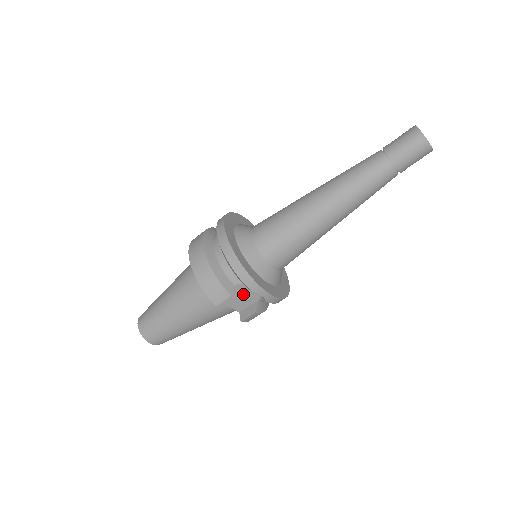
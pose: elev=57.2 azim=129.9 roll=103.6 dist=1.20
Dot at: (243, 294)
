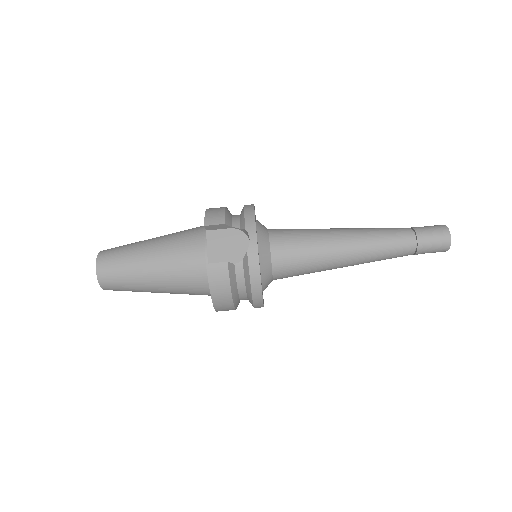
Dot at: (229, 246)
